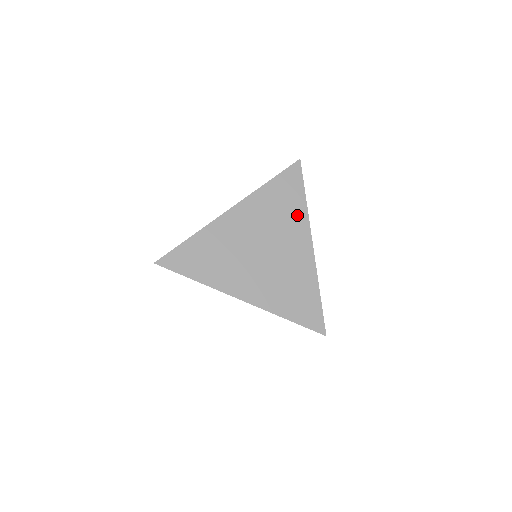
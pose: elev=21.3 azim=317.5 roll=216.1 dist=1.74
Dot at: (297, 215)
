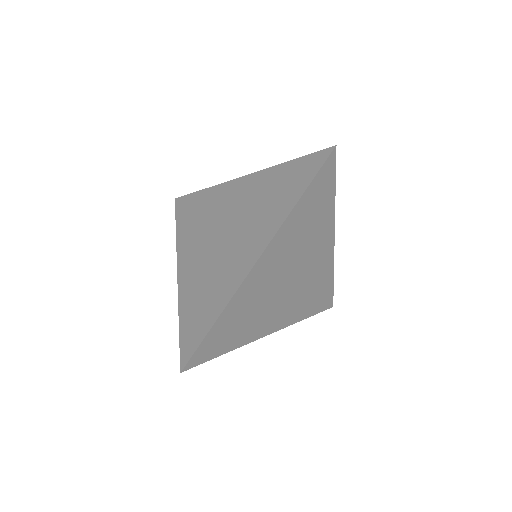
Dot at: (325, 220)
